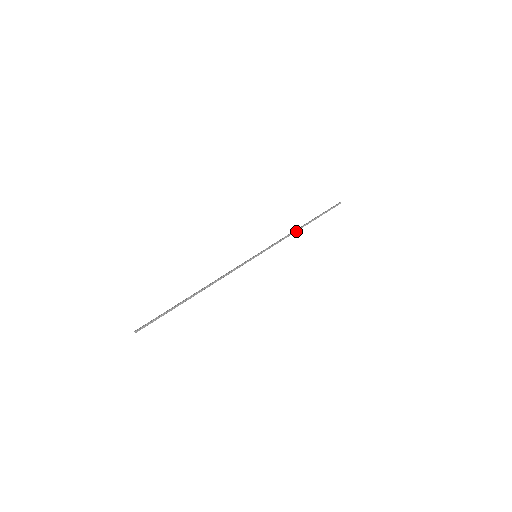
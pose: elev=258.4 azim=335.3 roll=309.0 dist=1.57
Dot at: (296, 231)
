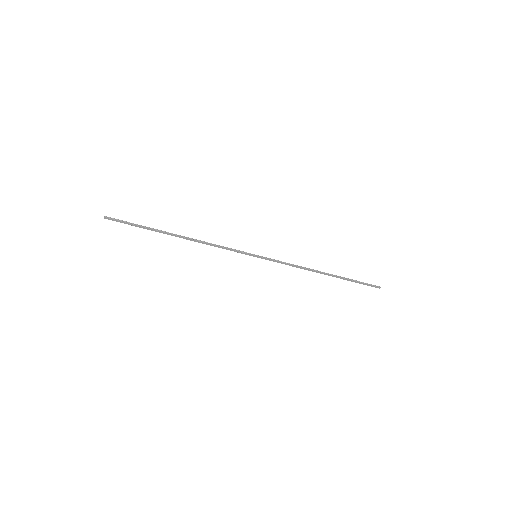
Dot at: (312, 270)
